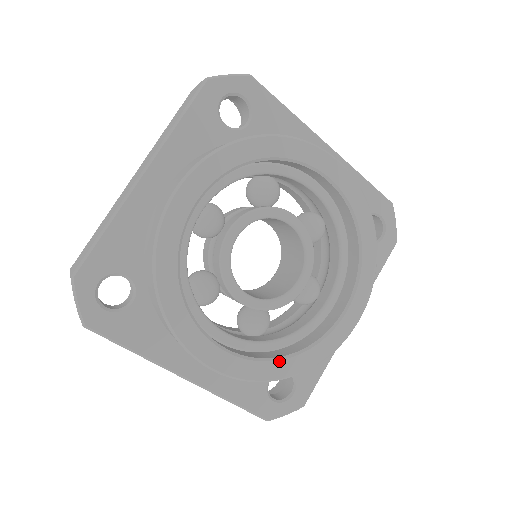
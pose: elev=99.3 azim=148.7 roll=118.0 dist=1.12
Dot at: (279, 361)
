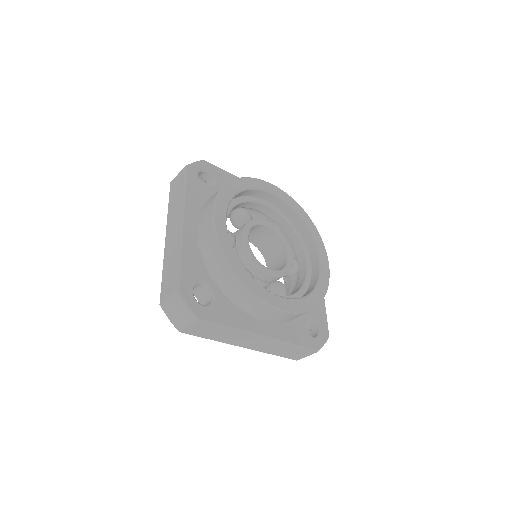
Dot at: (308, 296)
